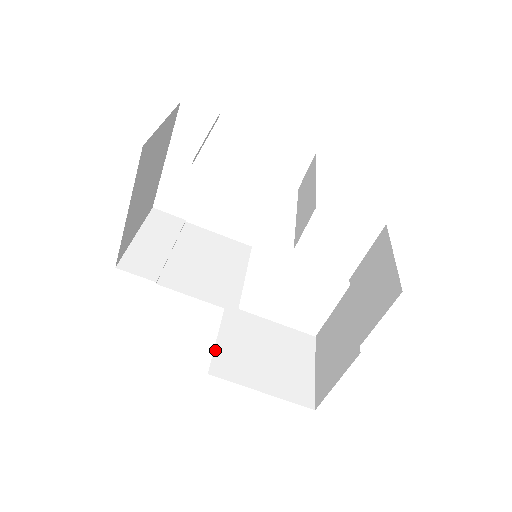
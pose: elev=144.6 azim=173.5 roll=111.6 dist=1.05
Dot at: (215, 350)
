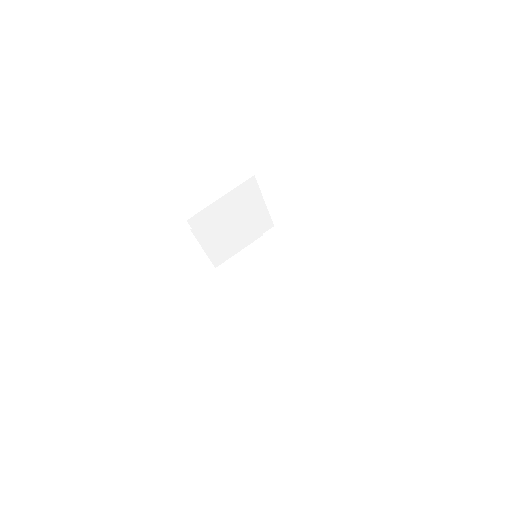
Dot at: occluded
